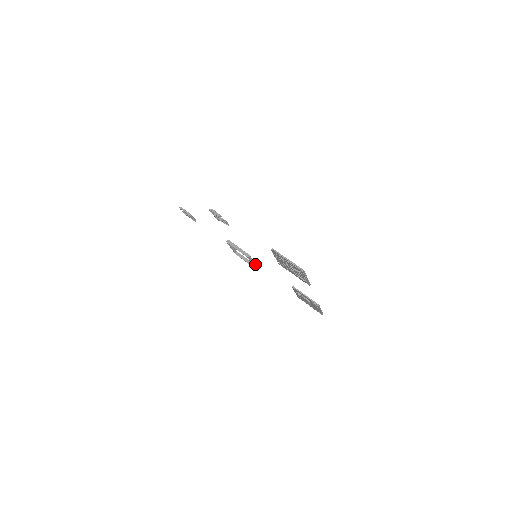
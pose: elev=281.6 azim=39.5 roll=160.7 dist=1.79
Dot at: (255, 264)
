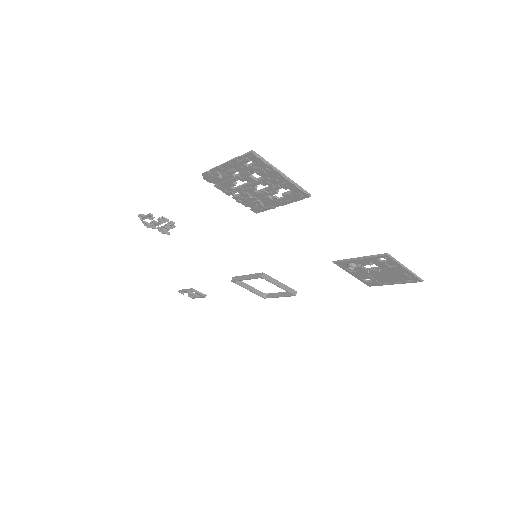
Dot at: (288, 288)
